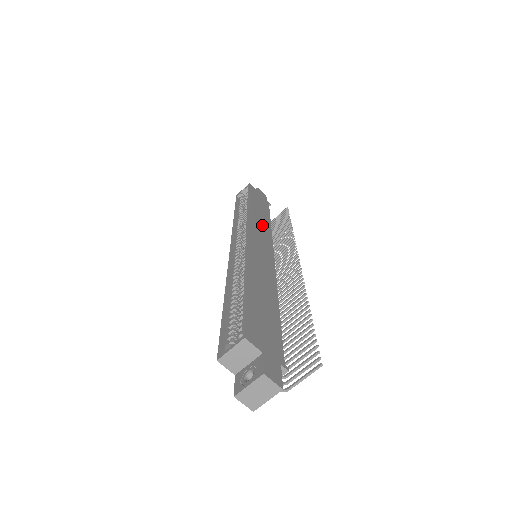
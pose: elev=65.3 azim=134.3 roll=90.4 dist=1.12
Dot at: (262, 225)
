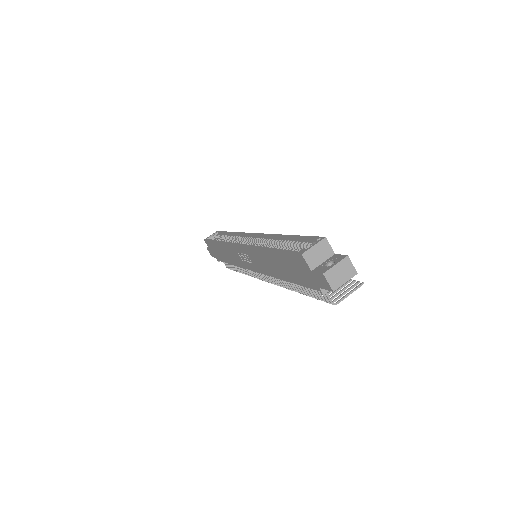
Dot at: occluded
